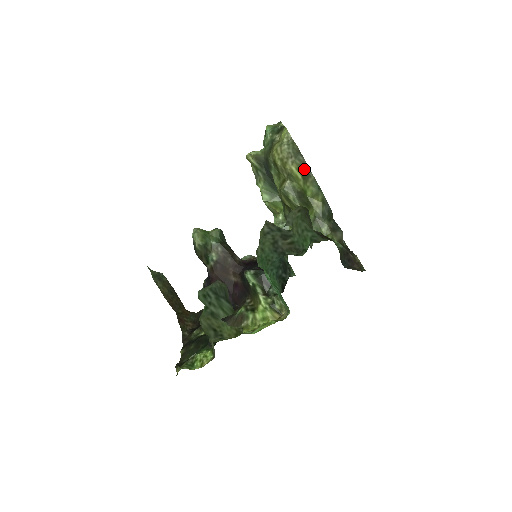
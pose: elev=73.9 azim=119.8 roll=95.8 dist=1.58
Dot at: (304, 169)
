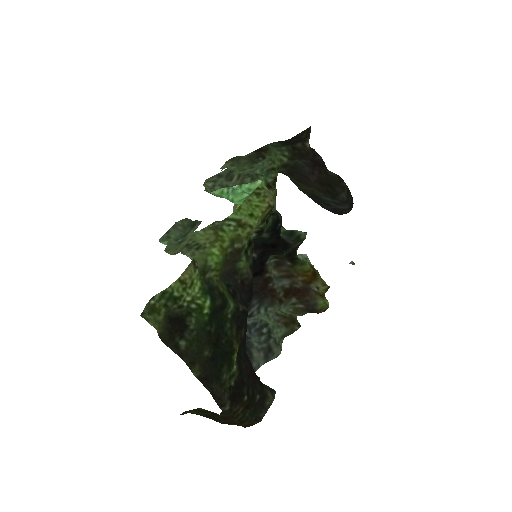
Dot at: occluded
